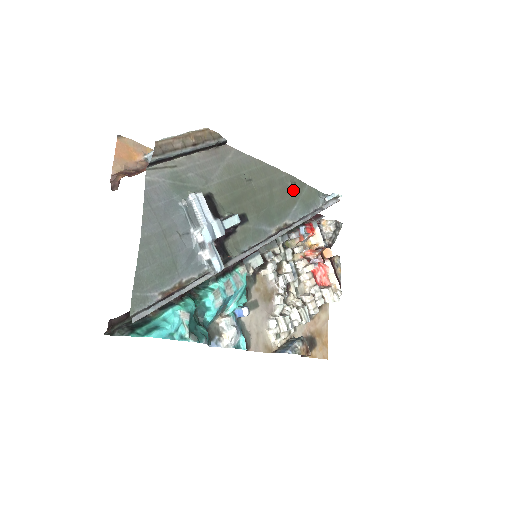
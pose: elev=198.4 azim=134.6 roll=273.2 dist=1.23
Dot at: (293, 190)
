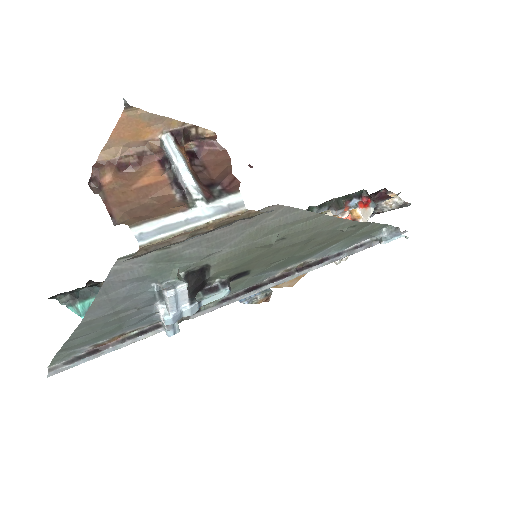
Dot at: (344, 233)
